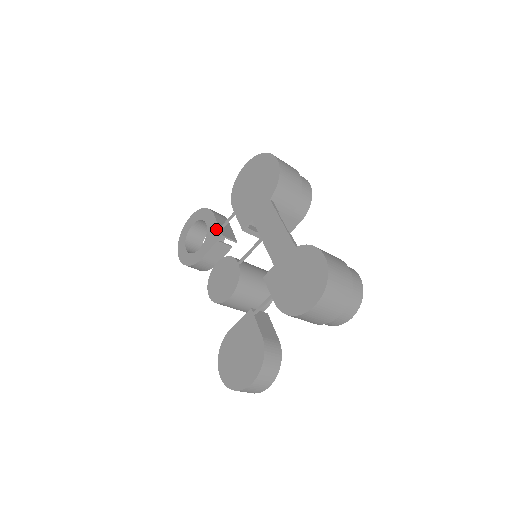
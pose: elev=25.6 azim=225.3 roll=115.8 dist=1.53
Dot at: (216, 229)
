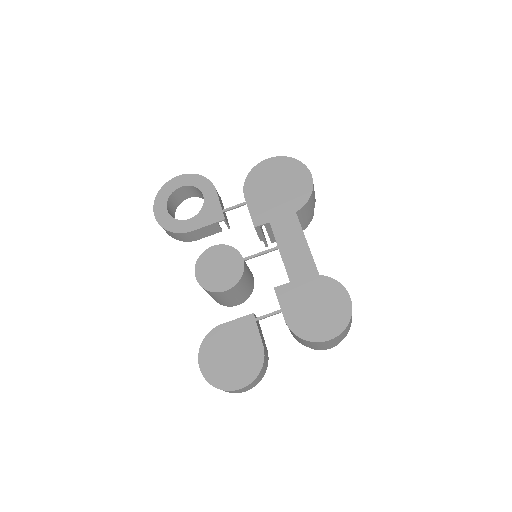
Dot at: (217, 208)
